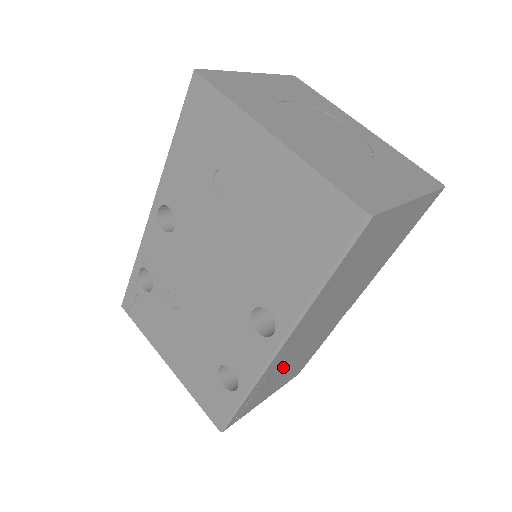
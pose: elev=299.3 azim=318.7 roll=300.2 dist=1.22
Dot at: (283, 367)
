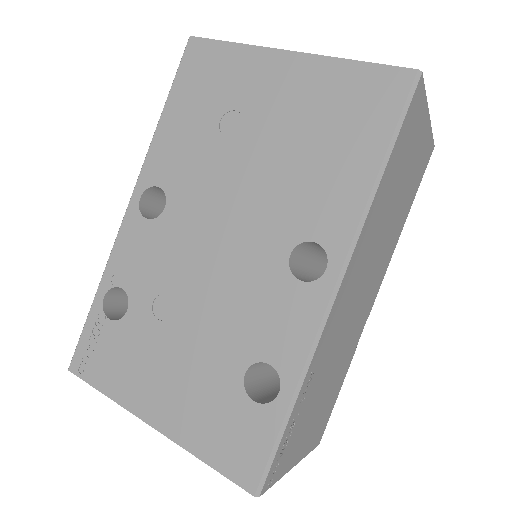
Dot at: (324, 372)
